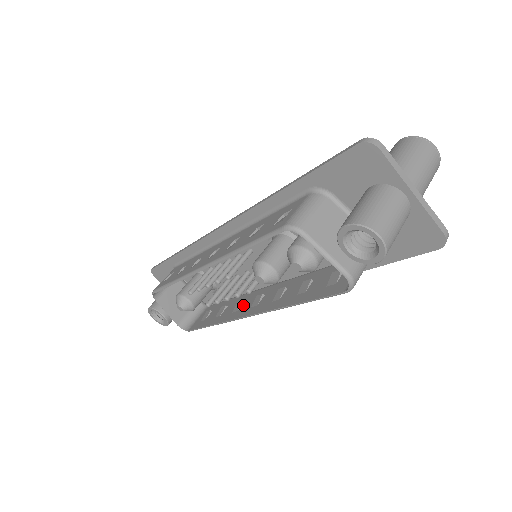
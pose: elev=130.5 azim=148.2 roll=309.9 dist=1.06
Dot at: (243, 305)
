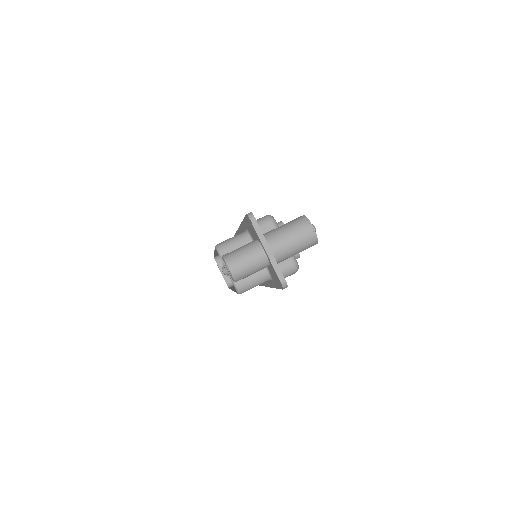
Dot at: occluded
